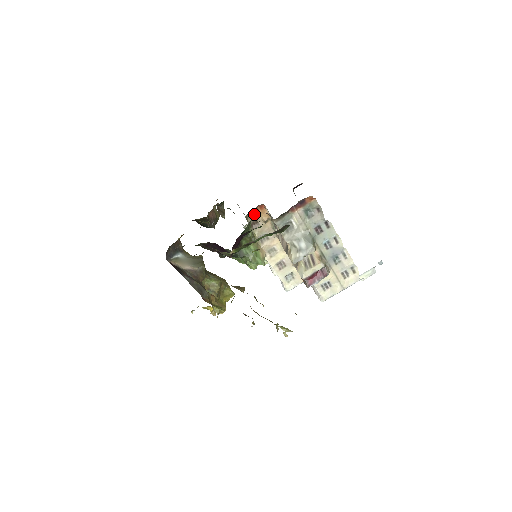
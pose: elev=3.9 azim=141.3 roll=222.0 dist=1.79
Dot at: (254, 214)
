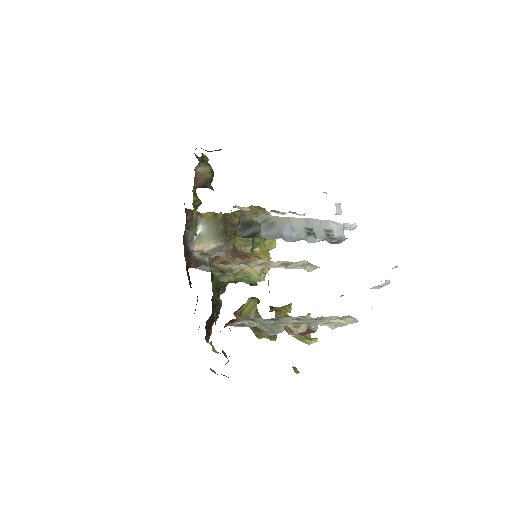
Dot at: (215, 260)
